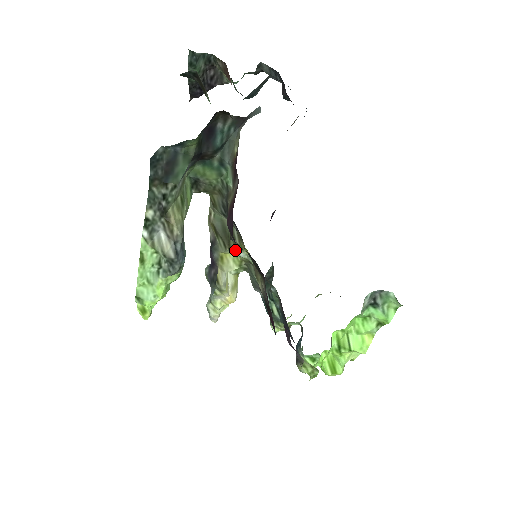
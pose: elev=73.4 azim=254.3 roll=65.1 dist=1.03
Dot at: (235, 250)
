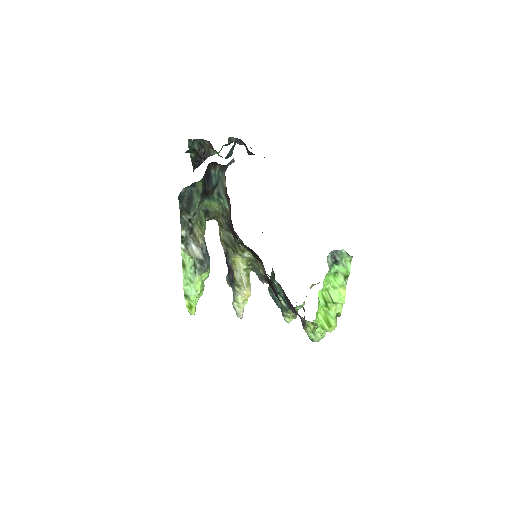
Dot at: (241, 252)
